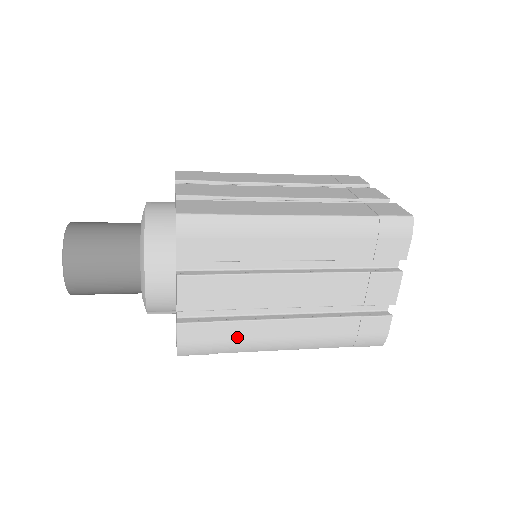
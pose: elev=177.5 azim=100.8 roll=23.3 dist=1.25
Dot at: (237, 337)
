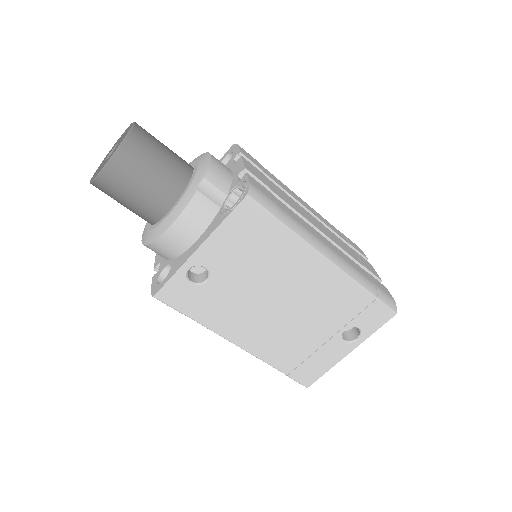
Dot at: (292, 216)
